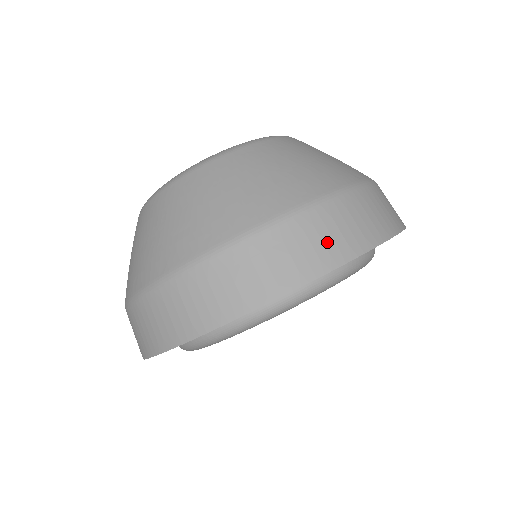
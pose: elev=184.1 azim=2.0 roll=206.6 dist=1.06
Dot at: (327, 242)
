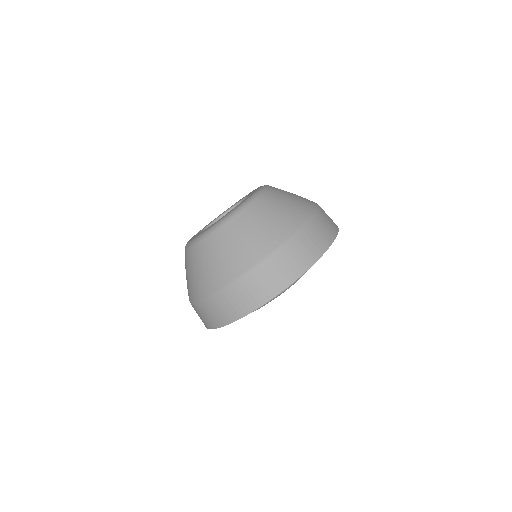
Dot at: (249, 298)
